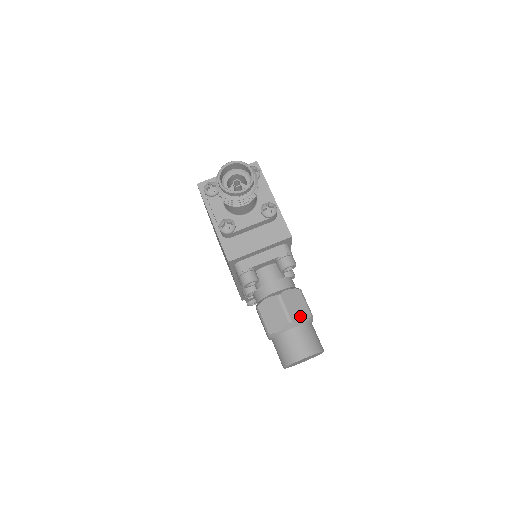
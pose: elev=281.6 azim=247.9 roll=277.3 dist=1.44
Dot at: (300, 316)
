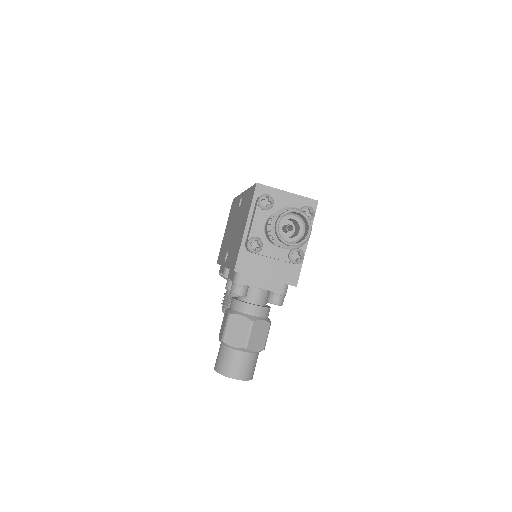
Dot at: (255, 346)
